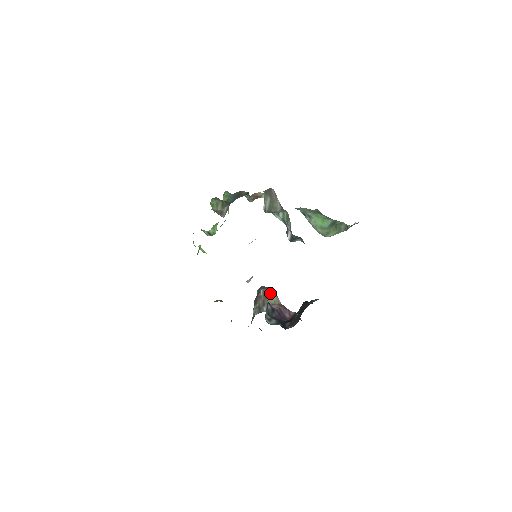
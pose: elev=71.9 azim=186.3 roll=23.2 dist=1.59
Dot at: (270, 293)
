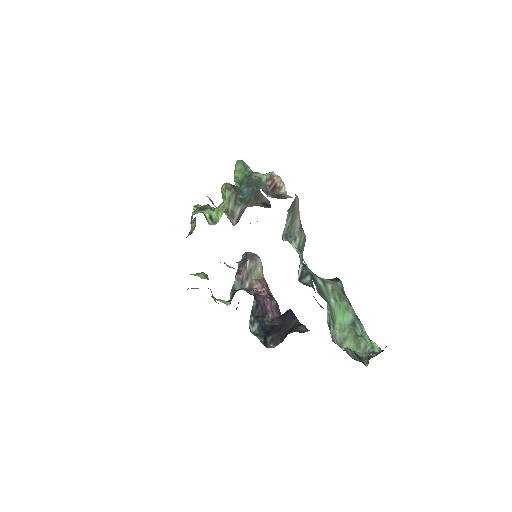
Dot at: (256, 265)
